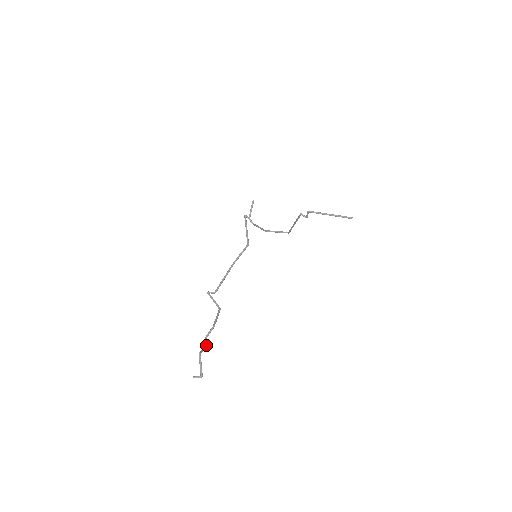
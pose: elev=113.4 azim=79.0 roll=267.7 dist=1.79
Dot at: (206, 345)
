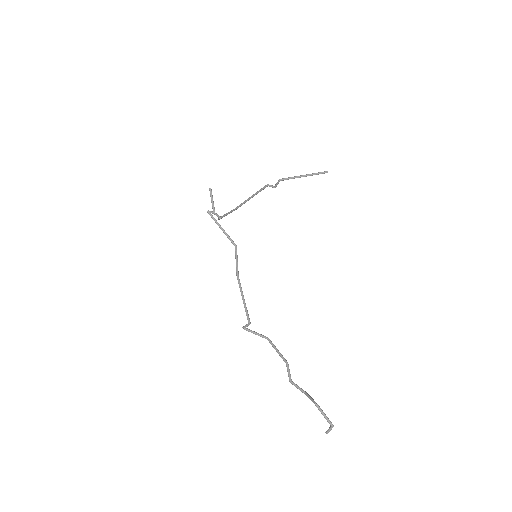
Dot at: (302, 389)
